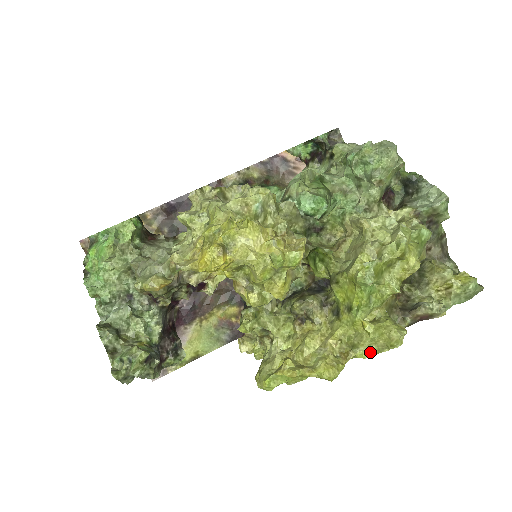
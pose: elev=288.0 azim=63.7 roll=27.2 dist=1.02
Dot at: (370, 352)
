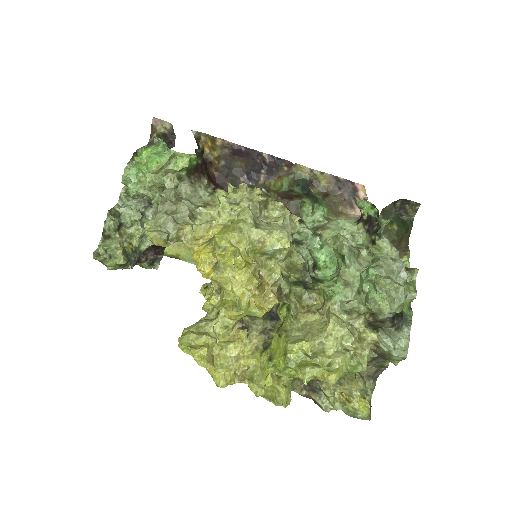
Dot at: (258, 391)
